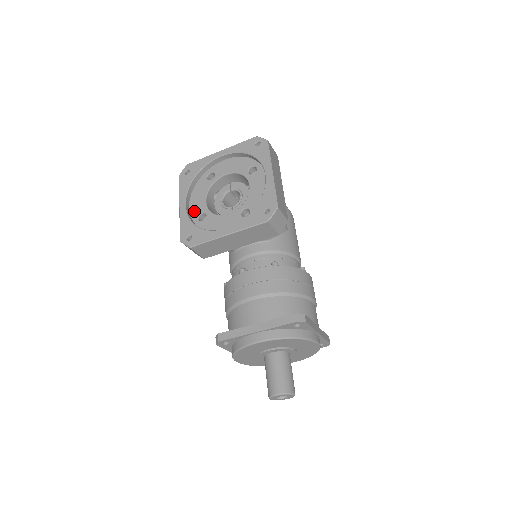
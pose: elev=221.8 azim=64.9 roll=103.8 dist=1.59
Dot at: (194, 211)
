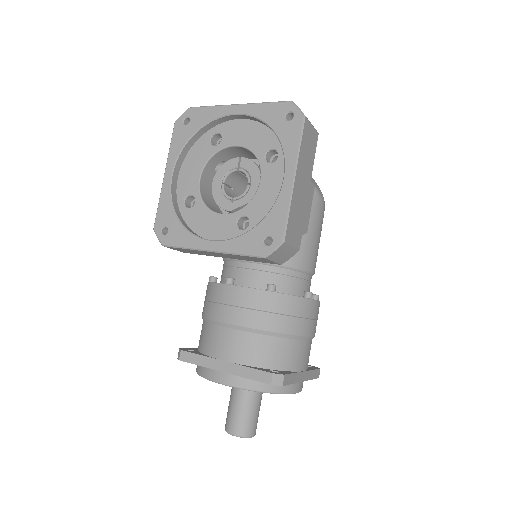
Dot at: (182, 187)
